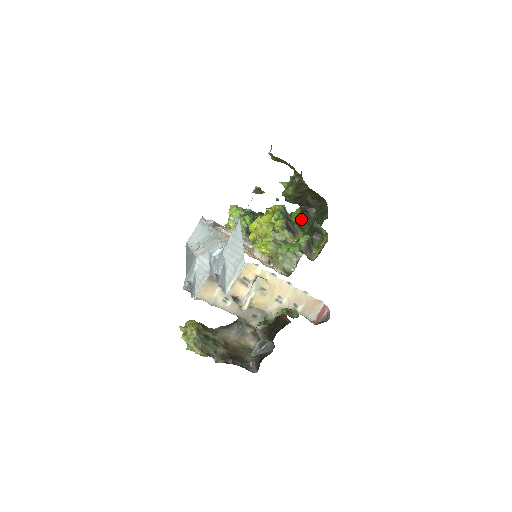
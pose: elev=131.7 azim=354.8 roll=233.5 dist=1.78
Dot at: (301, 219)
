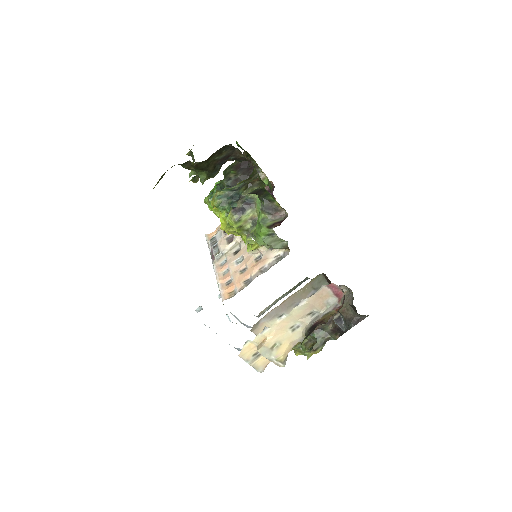
Dot at: occluded
